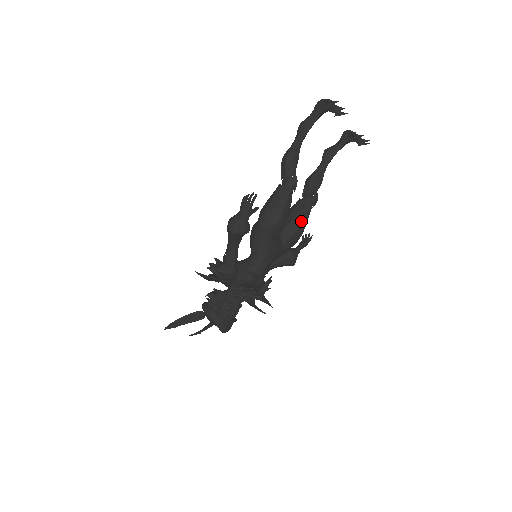
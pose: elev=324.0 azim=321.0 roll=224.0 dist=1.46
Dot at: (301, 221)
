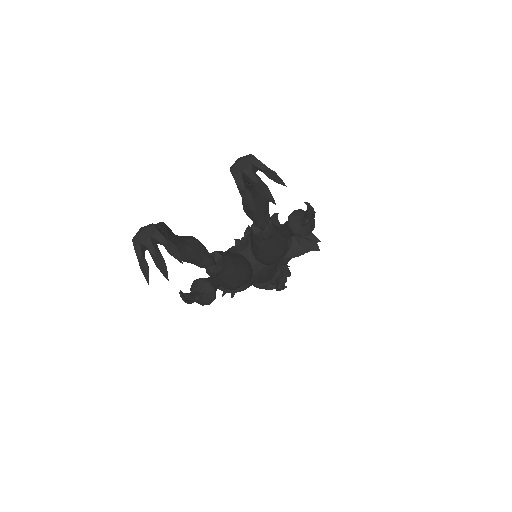
Dot at: (268, 255)
